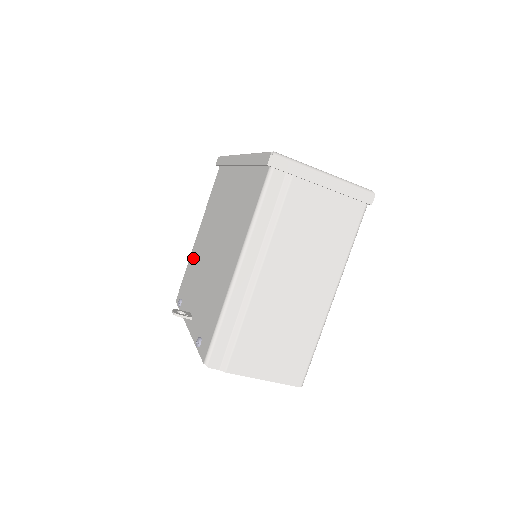
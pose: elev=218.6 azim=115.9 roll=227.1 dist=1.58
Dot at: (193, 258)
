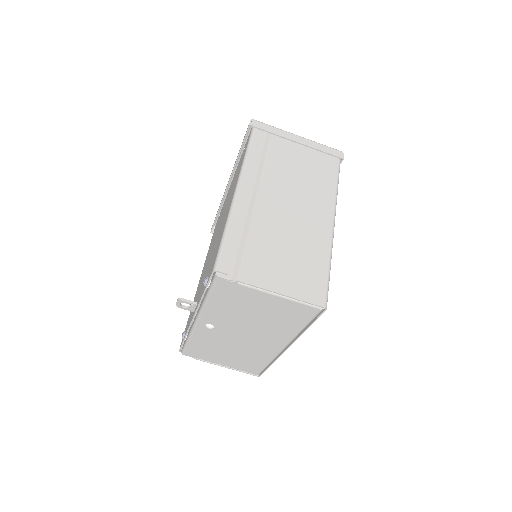
Dot at: (195, 296)
